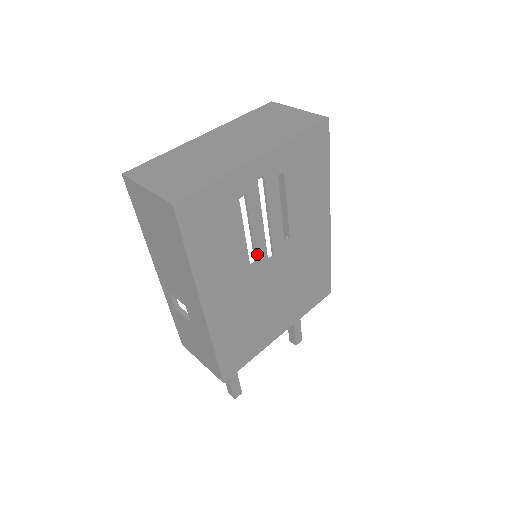
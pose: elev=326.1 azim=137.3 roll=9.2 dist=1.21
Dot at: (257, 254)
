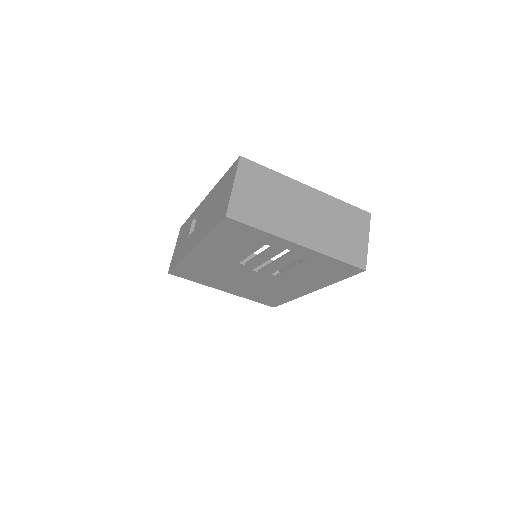
Dot at: (249, 263)
